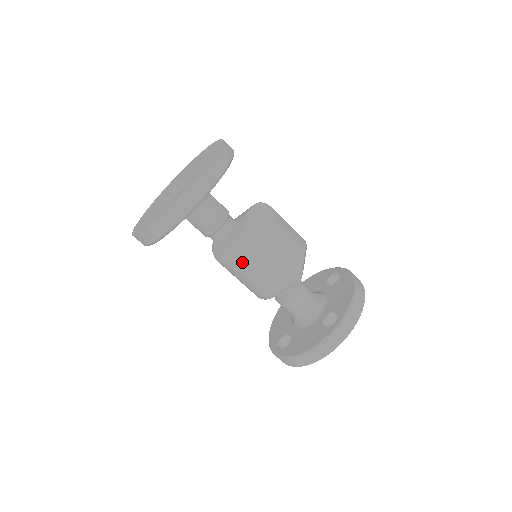
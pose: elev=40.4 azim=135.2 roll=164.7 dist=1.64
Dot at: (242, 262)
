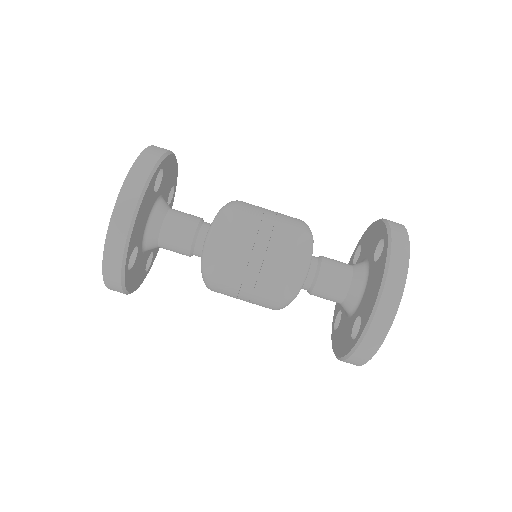
Dot at: occluded
